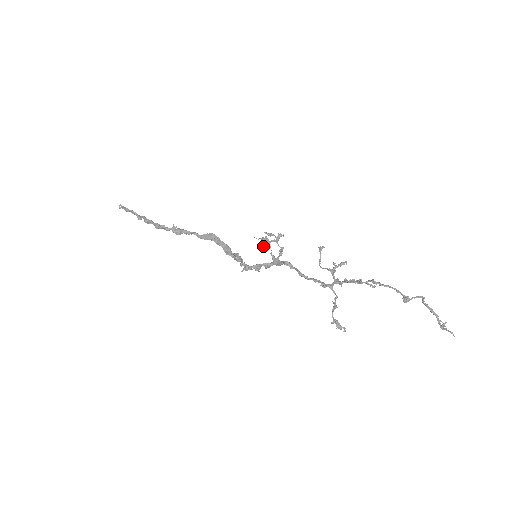
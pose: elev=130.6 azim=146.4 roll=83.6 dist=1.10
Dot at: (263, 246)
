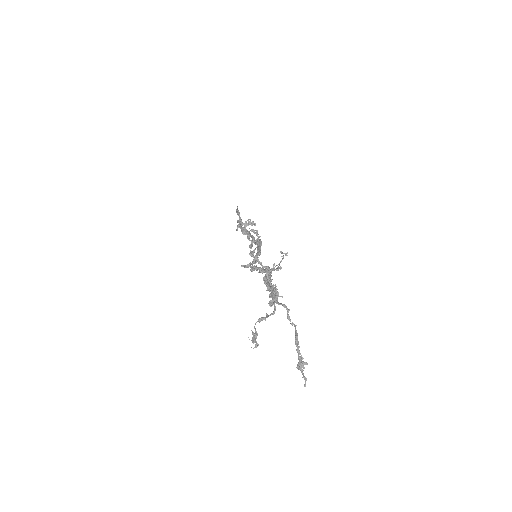
Dot at: (237, 228)
